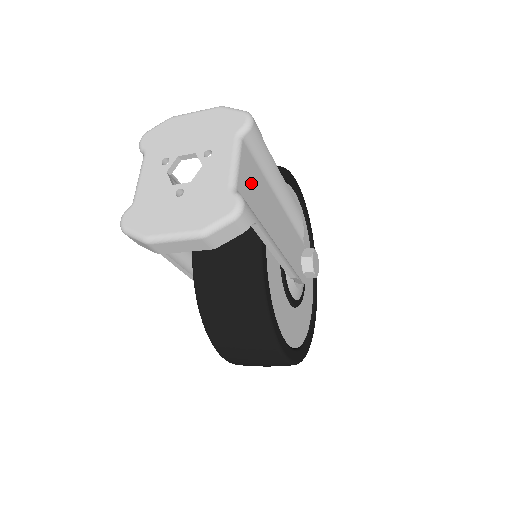
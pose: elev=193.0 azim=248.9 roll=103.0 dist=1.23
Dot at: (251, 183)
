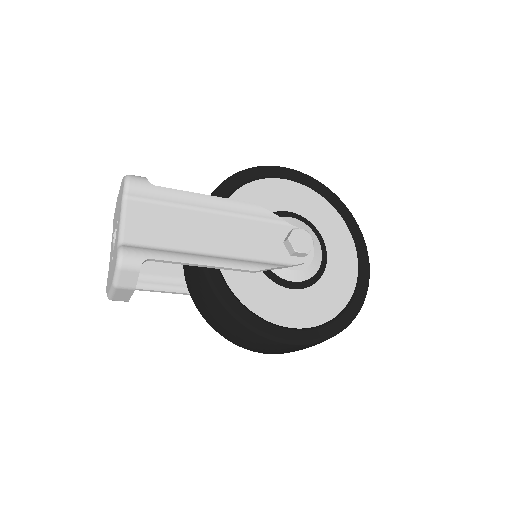
Dot at: (151, 225)
